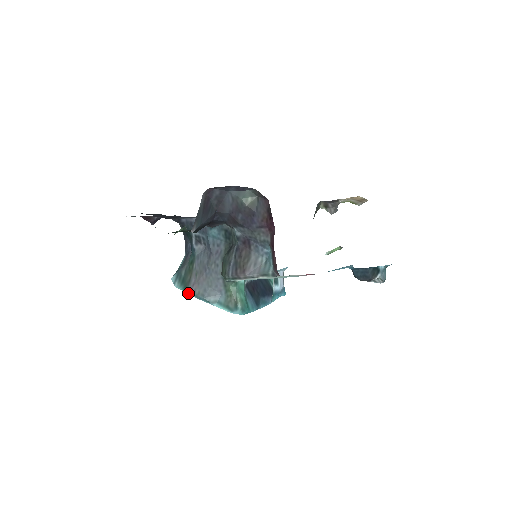
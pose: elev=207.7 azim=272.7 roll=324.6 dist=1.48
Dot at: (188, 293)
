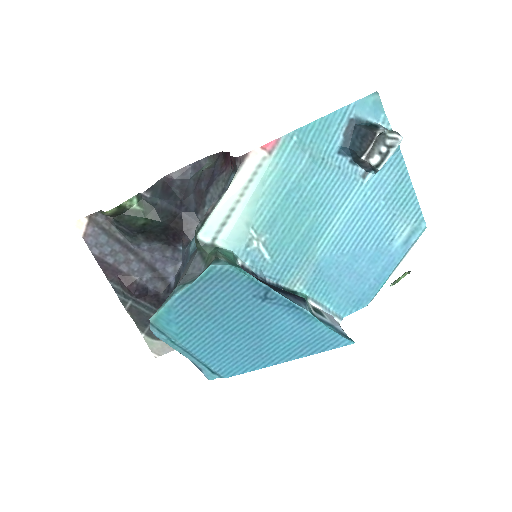
Dot at: (162, 307)
